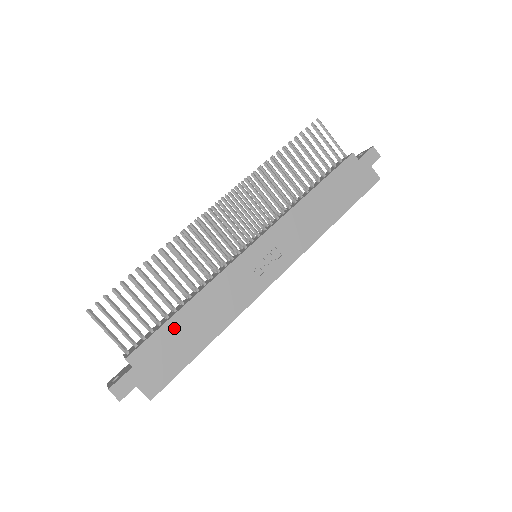
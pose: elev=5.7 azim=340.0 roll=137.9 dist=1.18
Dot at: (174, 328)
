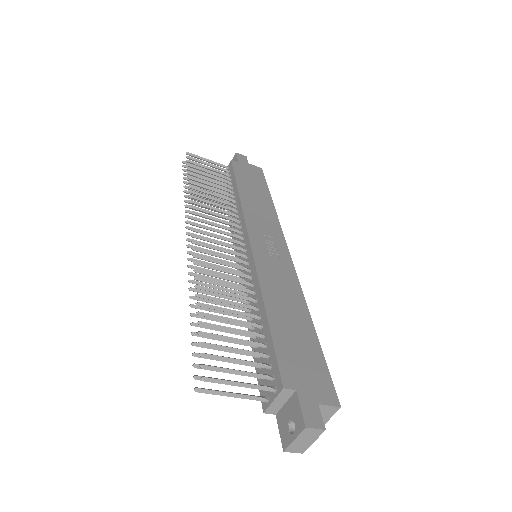
Dot at: (281, 334)
